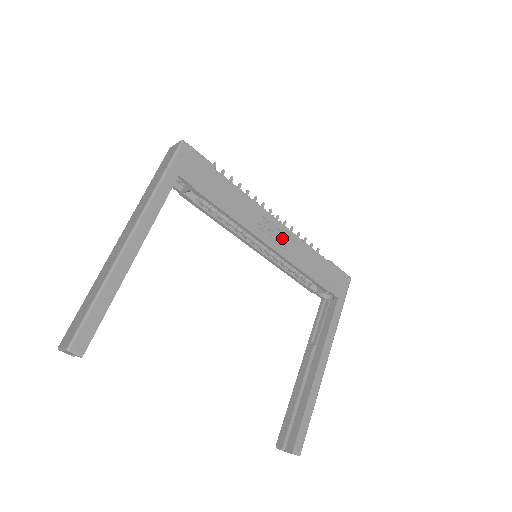
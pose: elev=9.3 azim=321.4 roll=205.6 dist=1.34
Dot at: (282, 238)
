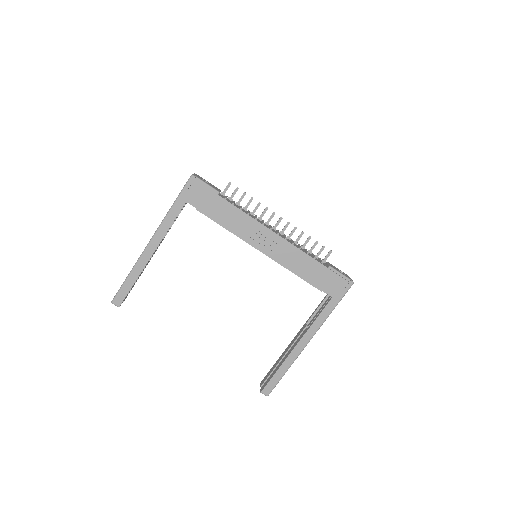
Dot at: (277, 246)
